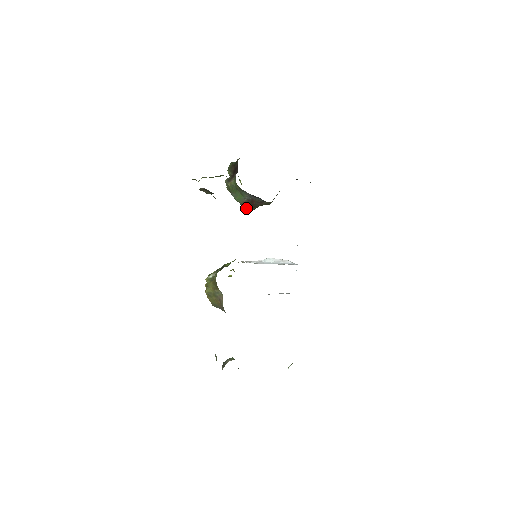
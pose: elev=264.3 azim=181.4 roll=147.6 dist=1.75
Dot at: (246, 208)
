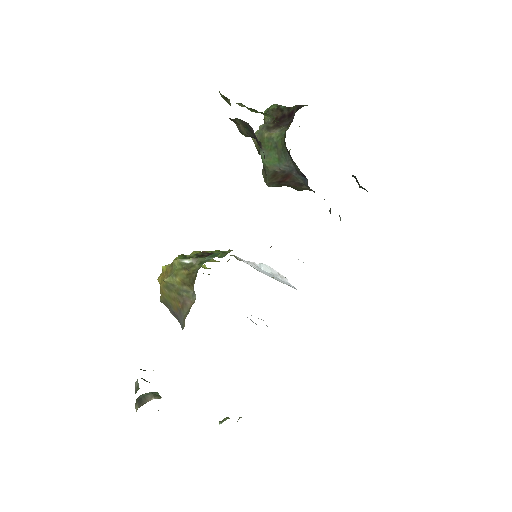
Dot at: (270, 180)
